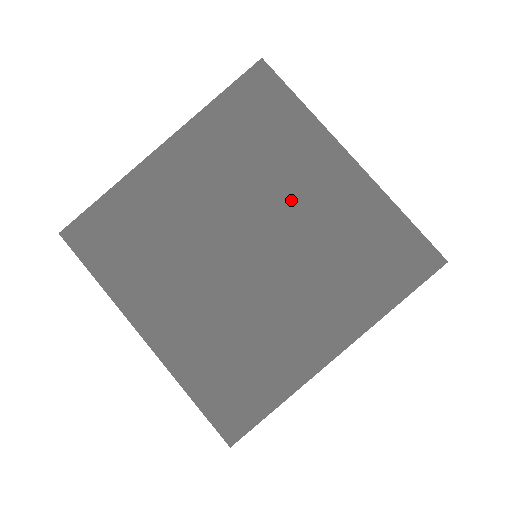
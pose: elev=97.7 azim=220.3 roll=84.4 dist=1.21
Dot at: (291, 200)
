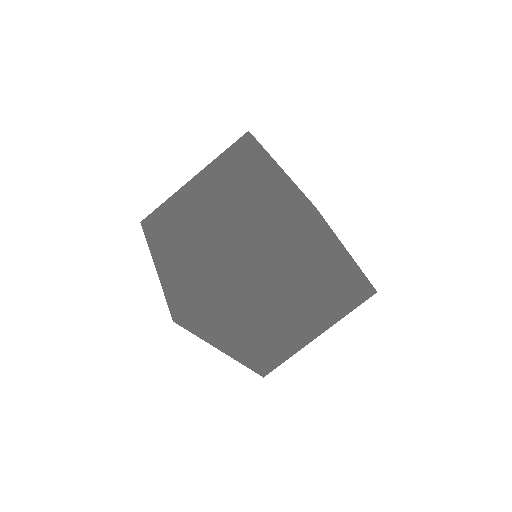
Dot at: (242, 190)
